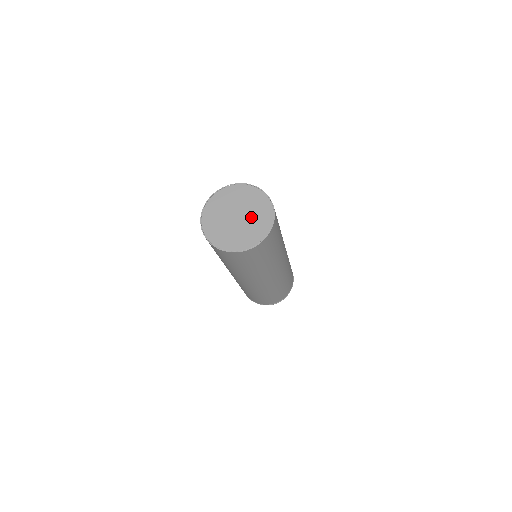
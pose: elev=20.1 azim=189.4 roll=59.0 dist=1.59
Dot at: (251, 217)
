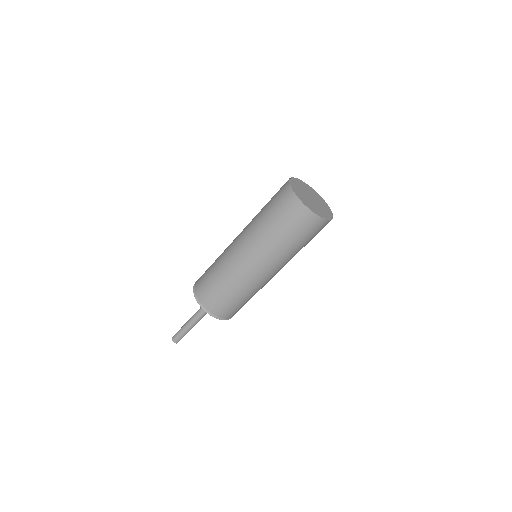
Dot at: (316, 199)
